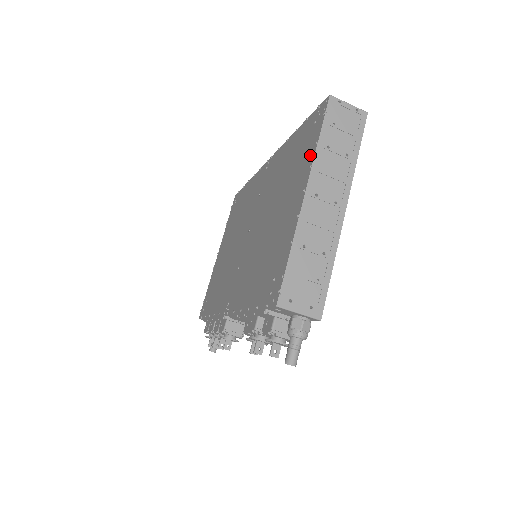
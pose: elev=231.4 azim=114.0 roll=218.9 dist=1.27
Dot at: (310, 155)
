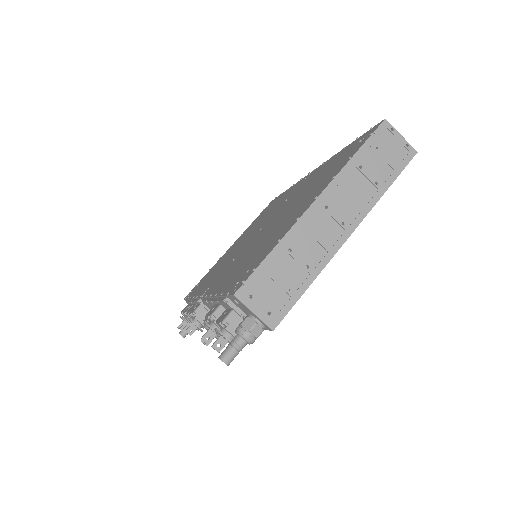
Dot at: (339, 168)
